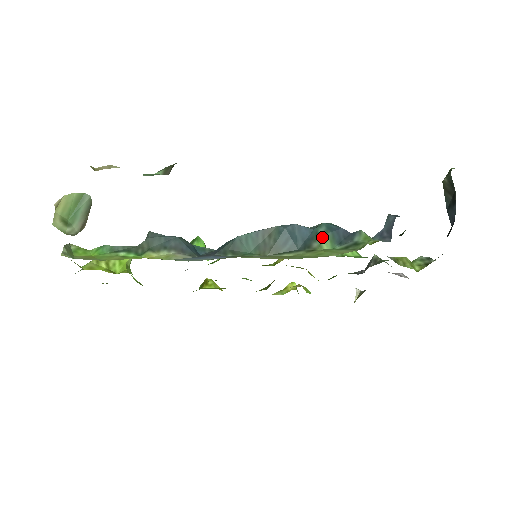
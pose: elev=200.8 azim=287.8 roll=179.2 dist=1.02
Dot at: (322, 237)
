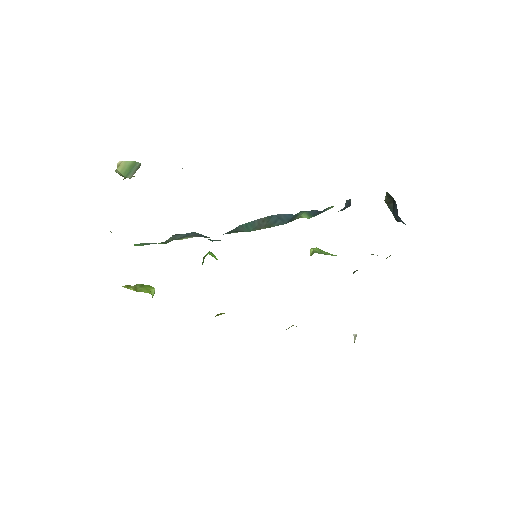
Dot at: (301, 214)
